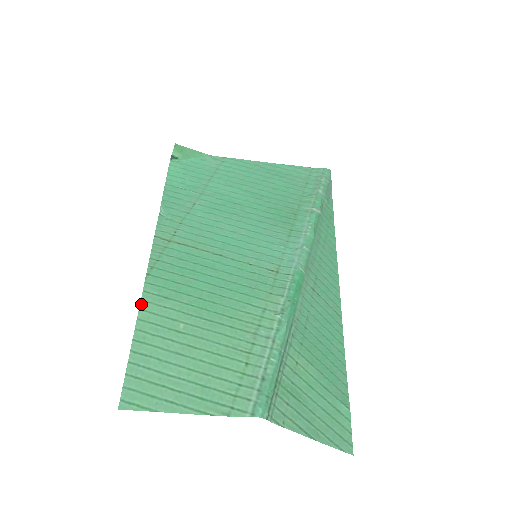
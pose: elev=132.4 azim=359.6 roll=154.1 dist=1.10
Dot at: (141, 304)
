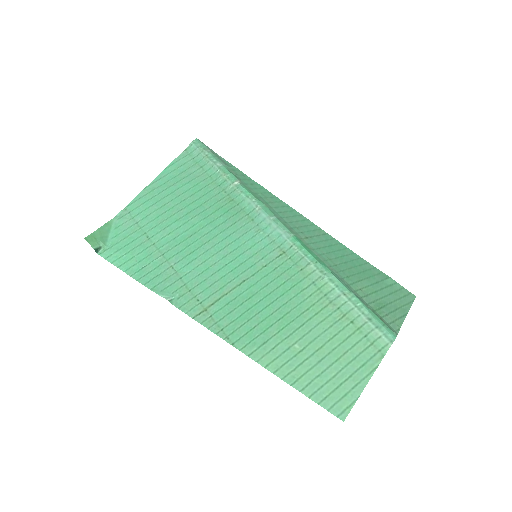
Dot at: (260, 364)
